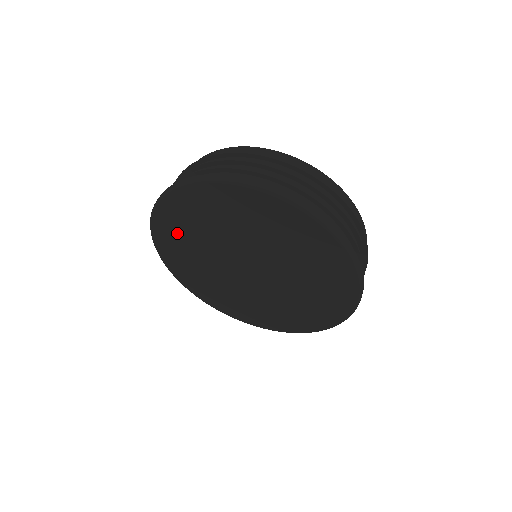
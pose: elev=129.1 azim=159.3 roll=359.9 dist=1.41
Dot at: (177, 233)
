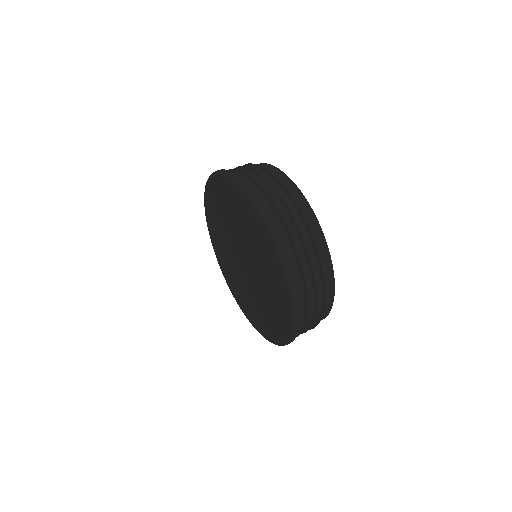
Dot at: (221, 197)
